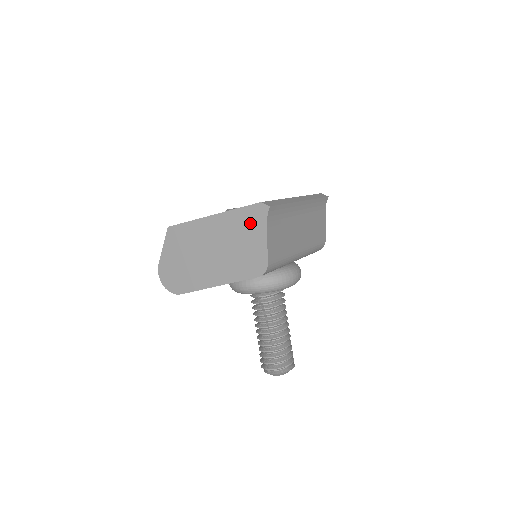
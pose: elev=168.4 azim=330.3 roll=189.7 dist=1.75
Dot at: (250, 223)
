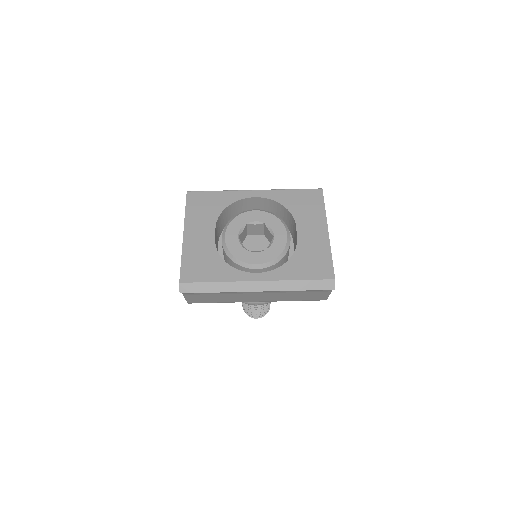
Dot at: occluded
